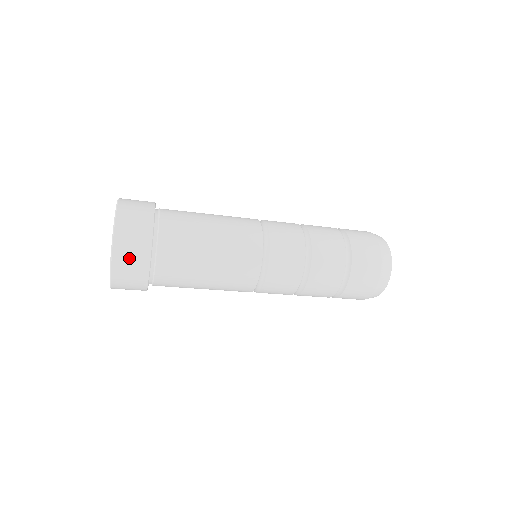
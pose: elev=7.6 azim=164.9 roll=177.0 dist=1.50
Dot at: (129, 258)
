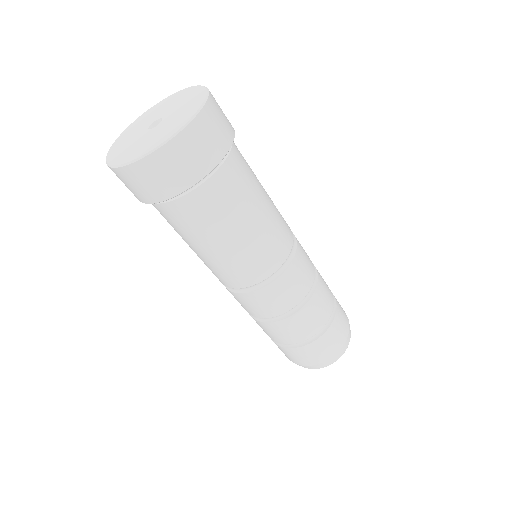
Dot at: (189, 154)
